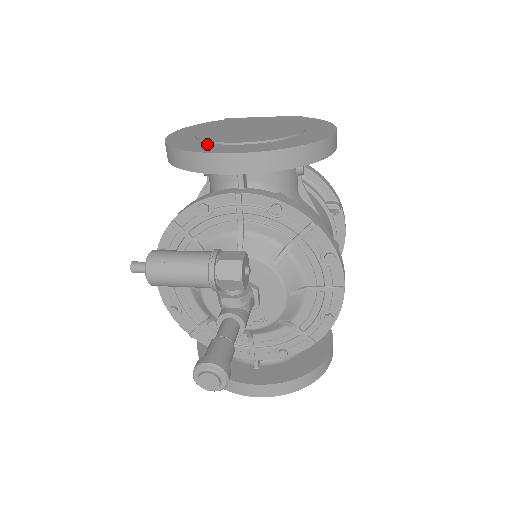
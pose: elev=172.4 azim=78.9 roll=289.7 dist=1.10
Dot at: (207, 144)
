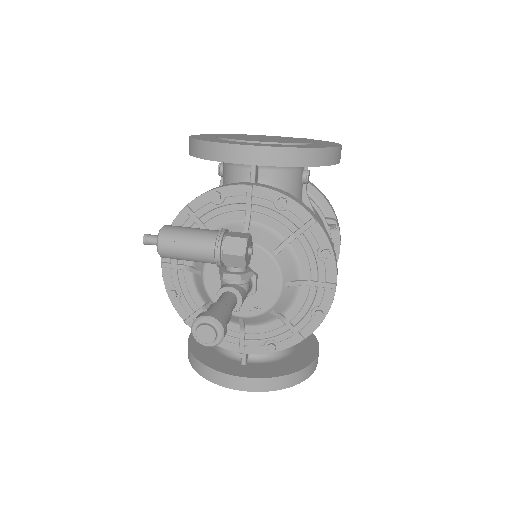
Dot at: (227, 140)
